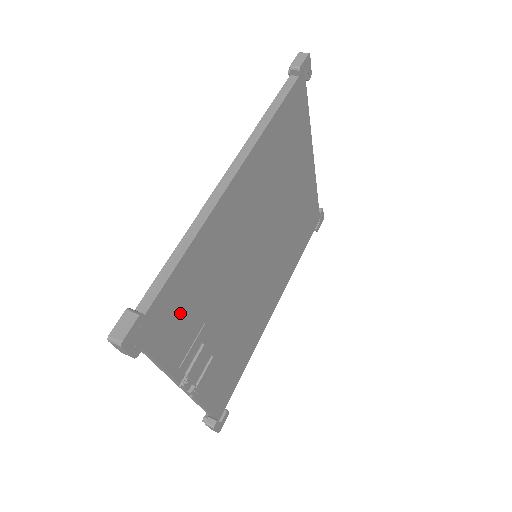
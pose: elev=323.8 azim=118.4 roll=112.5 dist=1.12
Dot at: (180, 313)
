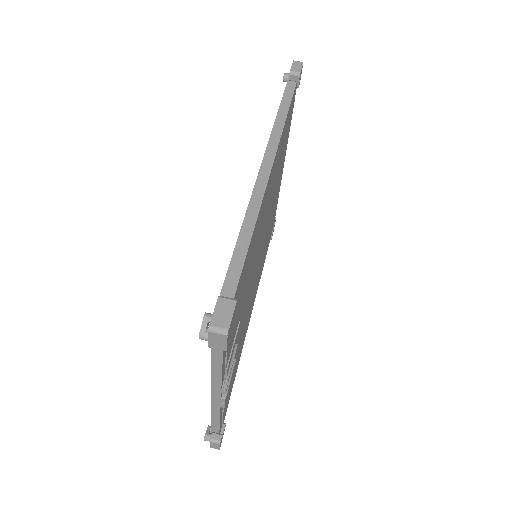
Dot at: (237, 306)
